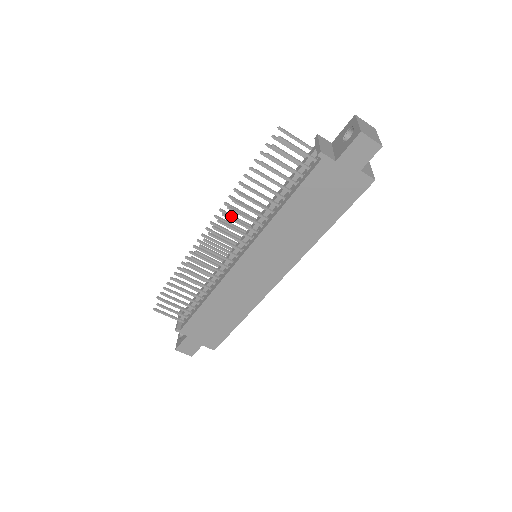
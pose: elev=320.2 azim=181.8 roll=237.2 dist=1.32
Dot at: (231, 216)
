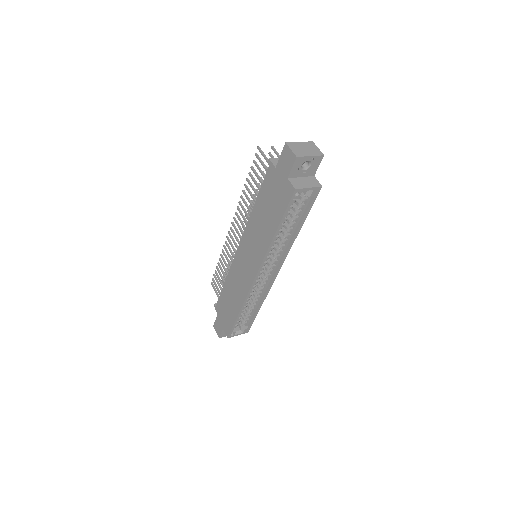
Dot at: occluded
